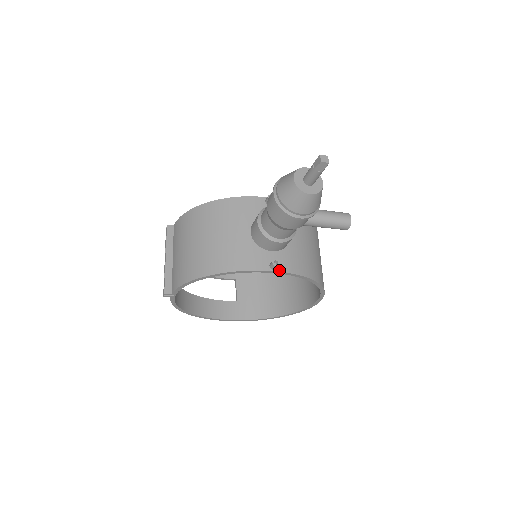
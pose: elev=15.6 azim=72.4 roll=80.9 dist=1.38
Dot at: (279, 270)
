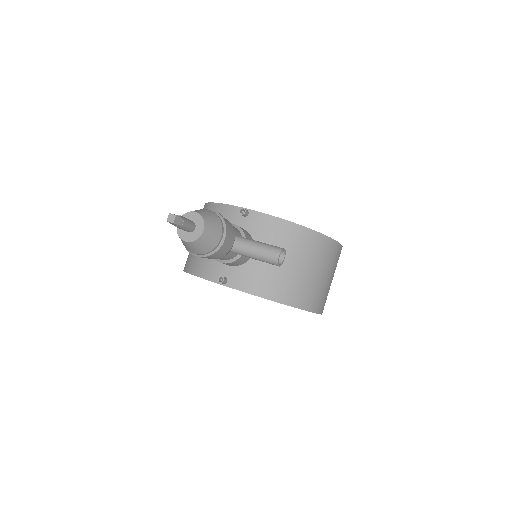
Dot at: (228, 285)
